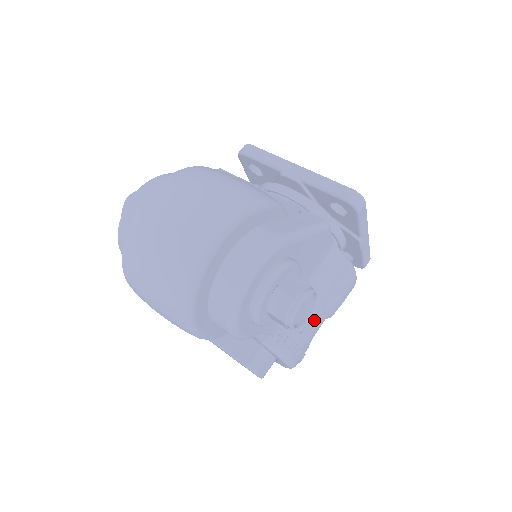
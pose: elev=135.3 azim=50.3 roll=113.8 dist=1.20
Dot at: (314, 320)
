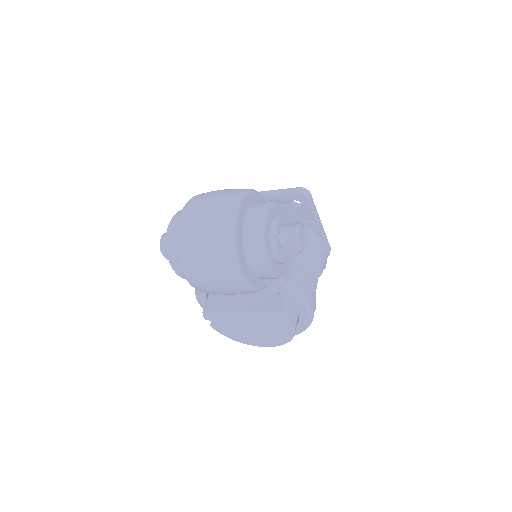
Dot at: (311, 273)
